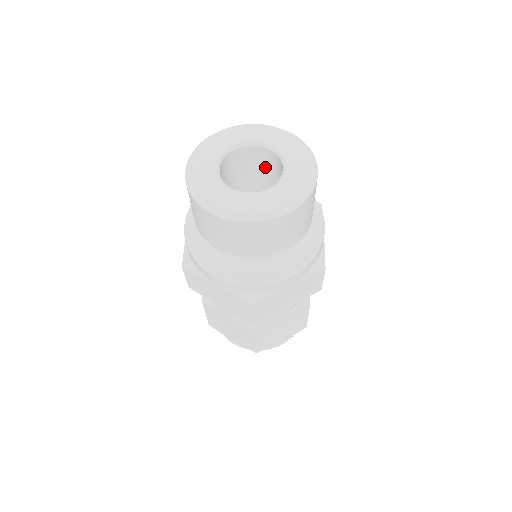
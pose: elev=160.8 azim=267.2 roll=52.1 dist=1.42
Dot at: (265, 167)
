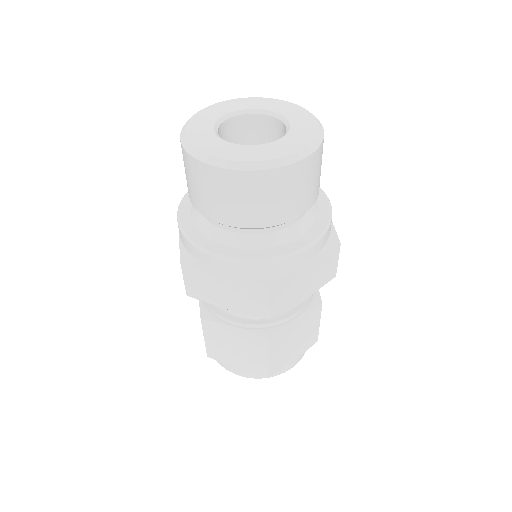
Dot at: occluded
